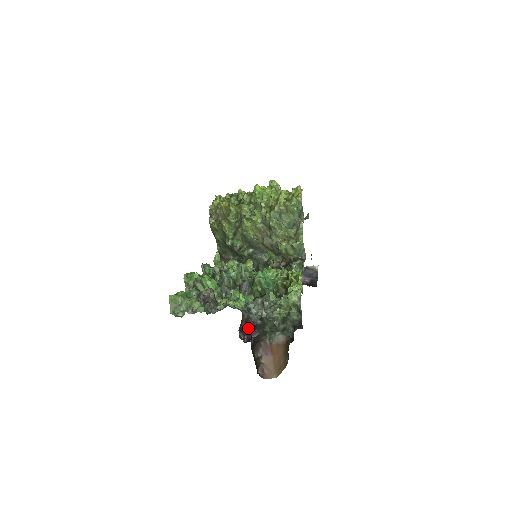
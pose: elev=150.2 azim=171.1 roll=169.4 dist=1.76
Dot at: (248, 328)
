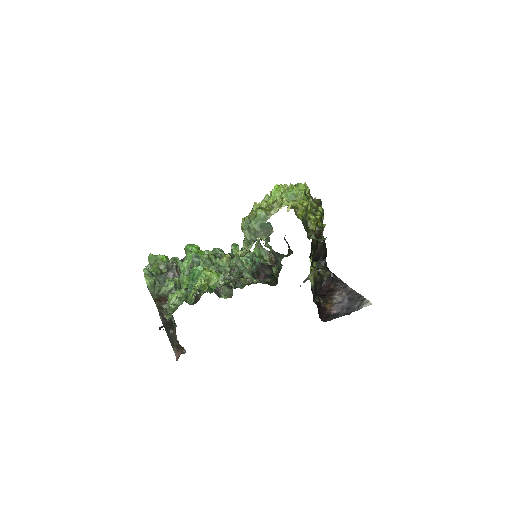
Dot at: occluded
